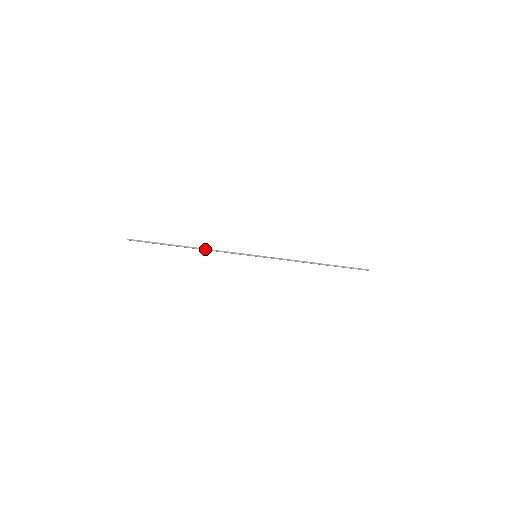
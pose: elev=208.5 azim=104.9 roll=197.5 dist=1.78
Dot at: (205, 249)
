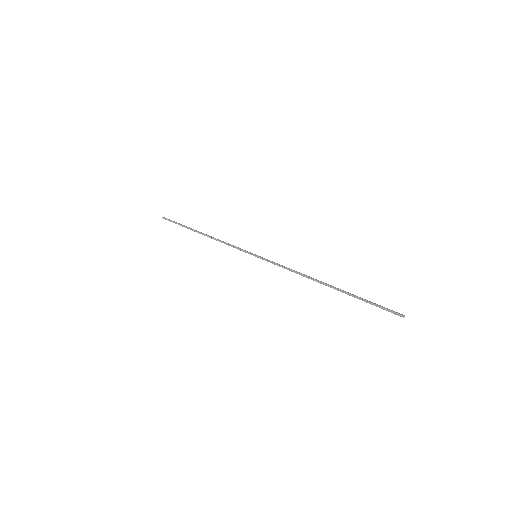
Dot at: (212, 238)
